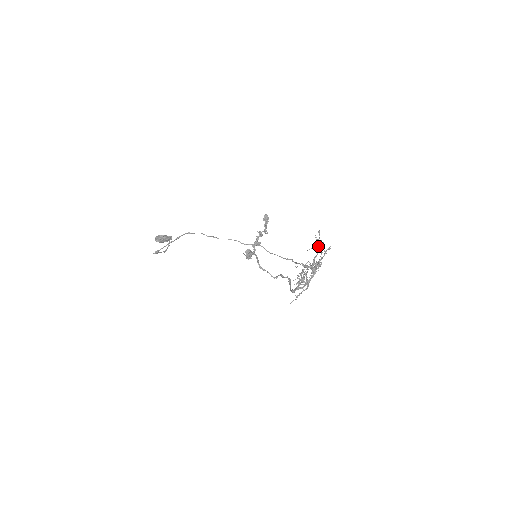
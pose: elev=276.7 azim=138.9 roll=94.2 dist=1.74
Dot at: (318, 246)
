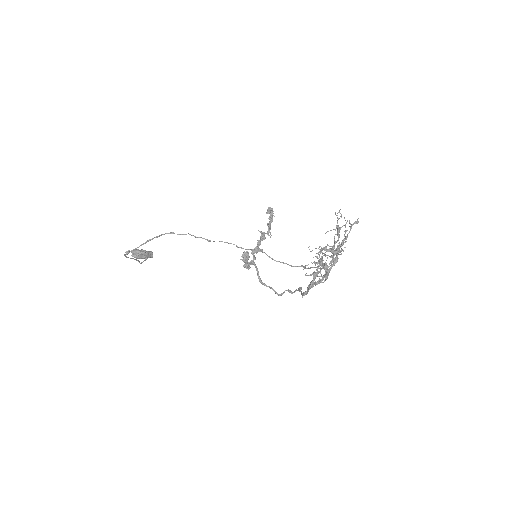
Dot at: (340, 227)
